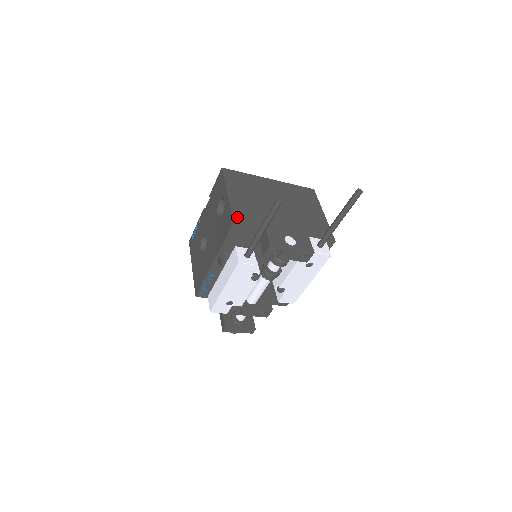
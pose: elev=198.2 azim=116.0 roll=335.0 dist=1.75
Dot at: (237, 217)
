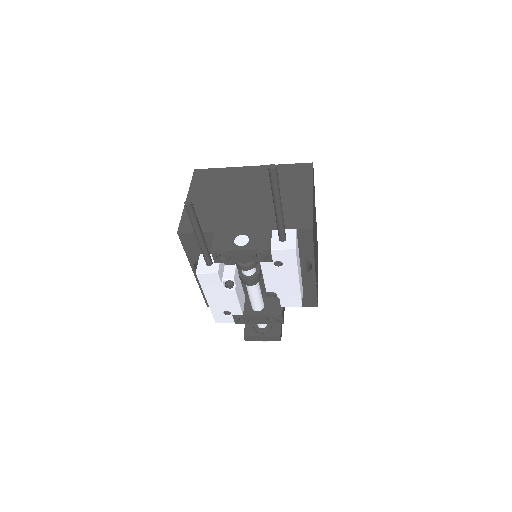
Dot at: (184, 225)
